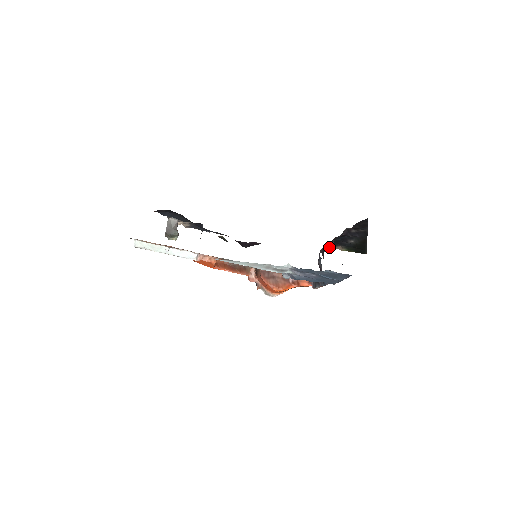
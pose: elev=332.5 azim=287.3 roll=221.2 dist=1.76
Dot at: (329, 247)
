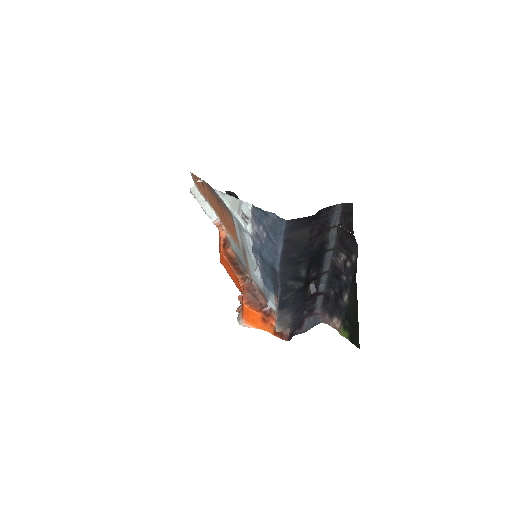
Dot at: (331, 321)
